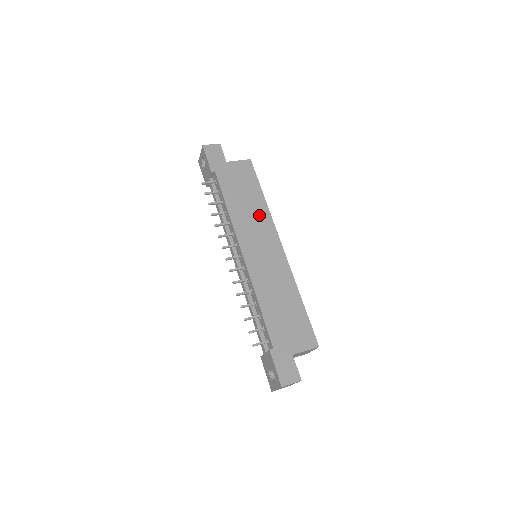
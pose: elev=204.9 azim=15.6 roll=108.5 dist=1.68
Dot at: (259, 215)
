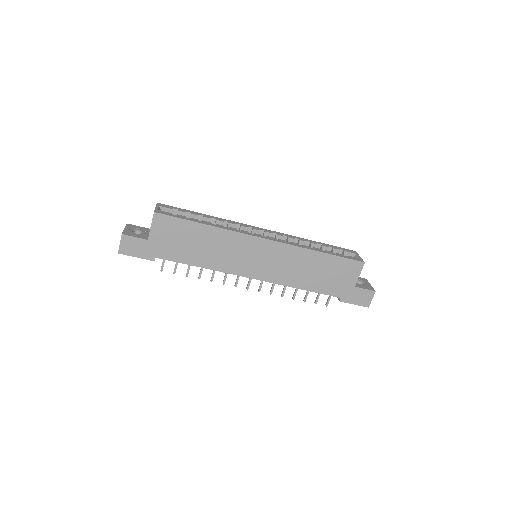
Dot at: (223, 242)
